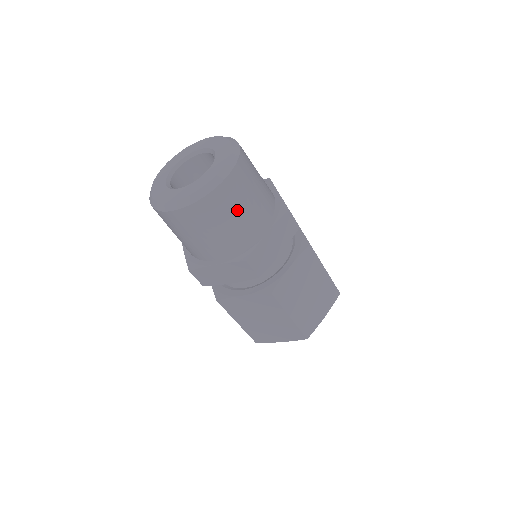
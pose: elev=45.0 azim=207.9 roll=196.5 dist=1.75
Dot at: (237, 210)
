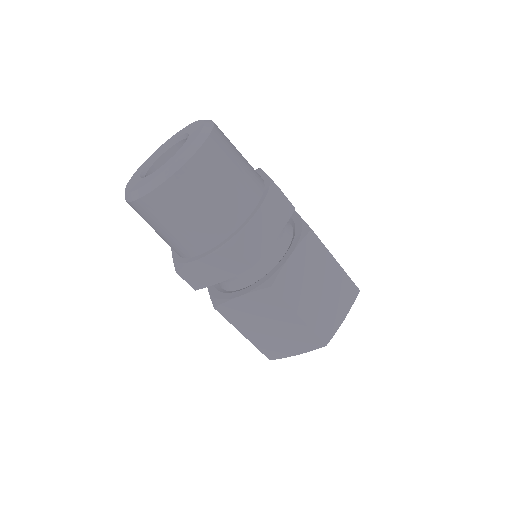
Dot at: (216, 188)
